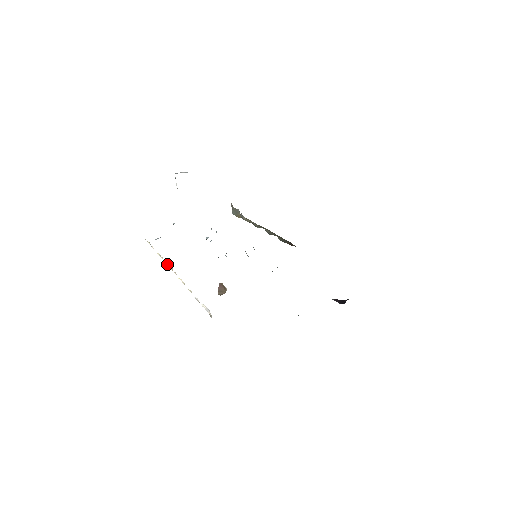
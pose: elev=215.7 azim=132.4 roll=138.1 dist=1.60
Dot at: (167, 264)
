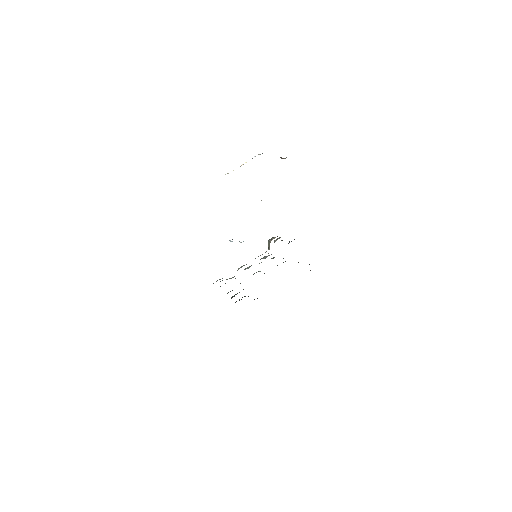
Dot at: occluded
